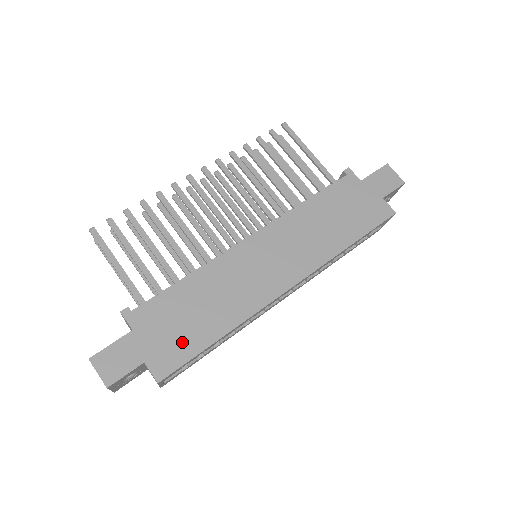
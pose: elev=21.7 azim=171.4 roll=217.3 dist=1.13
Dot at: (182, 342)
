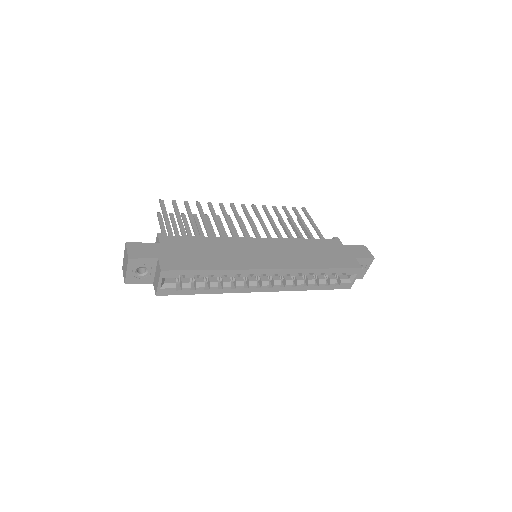
Dot at: (187, 261)
